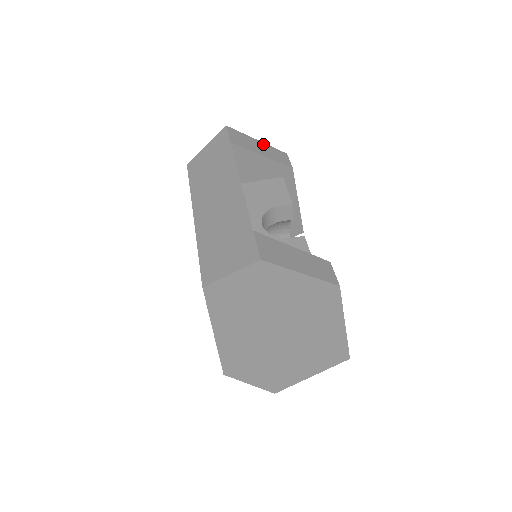
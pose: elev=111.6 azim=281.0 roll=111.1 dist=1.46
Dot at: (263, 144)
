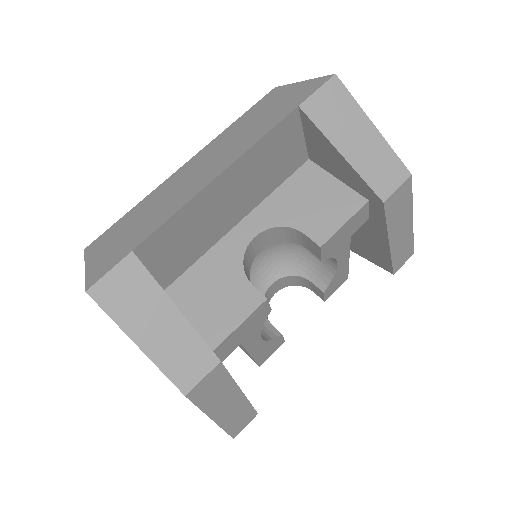
Dot at: (377, 137)
